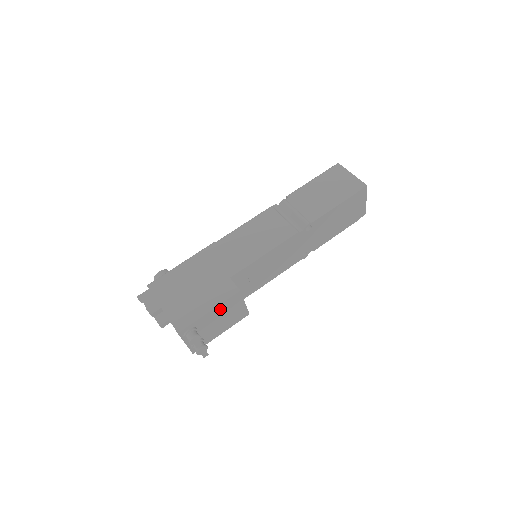
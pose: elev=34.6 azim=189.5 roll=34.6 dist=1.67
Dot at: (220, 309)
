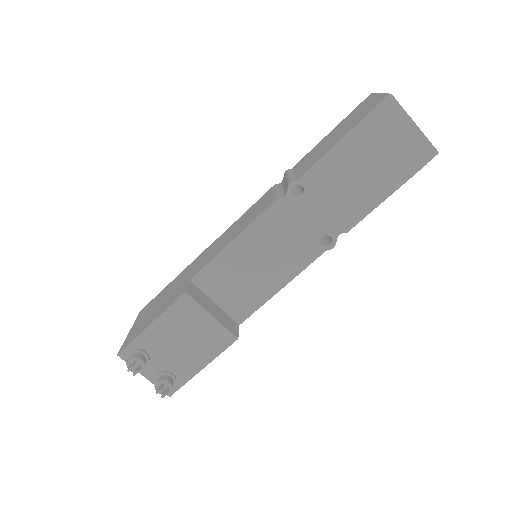
Dot at: (169, 322)
